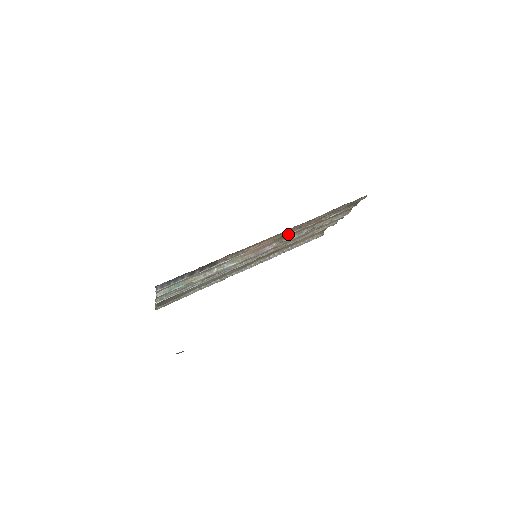
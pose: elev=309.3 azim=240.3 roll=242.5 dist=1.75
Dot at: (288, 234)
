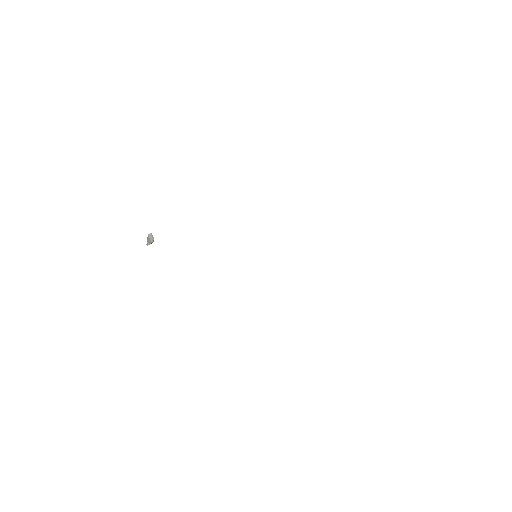
Dot at: occluded
